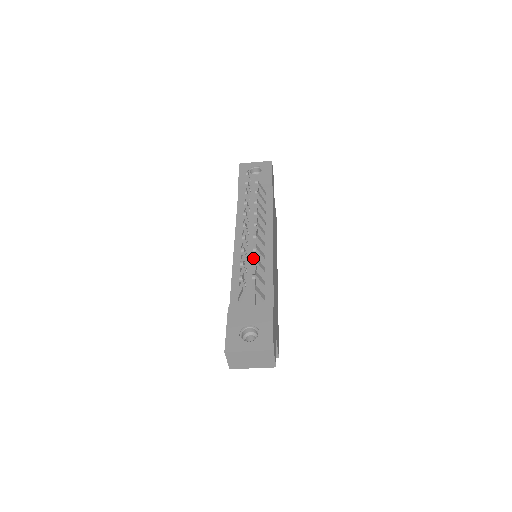
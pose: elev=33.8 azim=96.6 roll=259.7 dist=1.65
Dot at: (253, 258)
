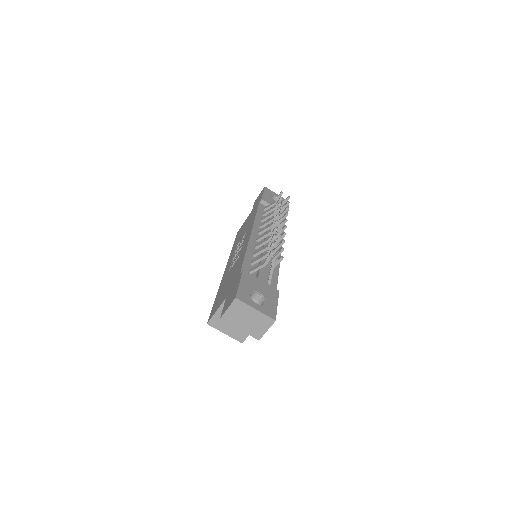
Dot at: (276, 248)
